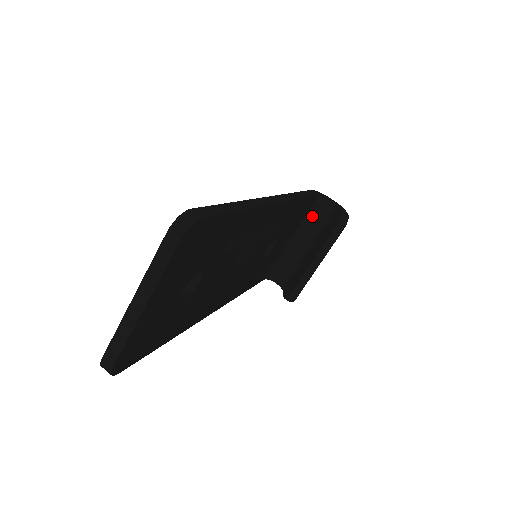
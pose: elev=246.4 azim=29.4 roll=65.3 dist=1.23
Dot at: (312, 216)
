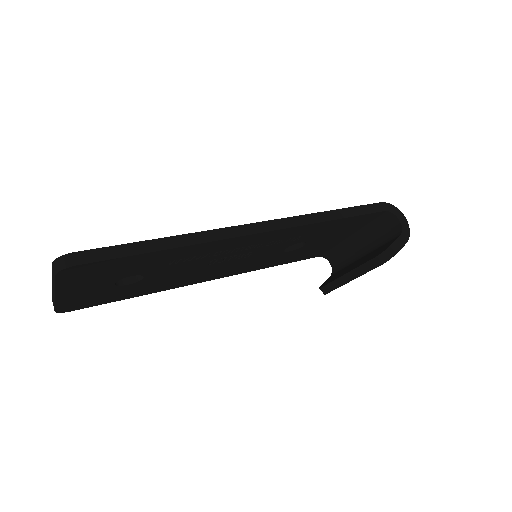
Dot at: (377, 226)
